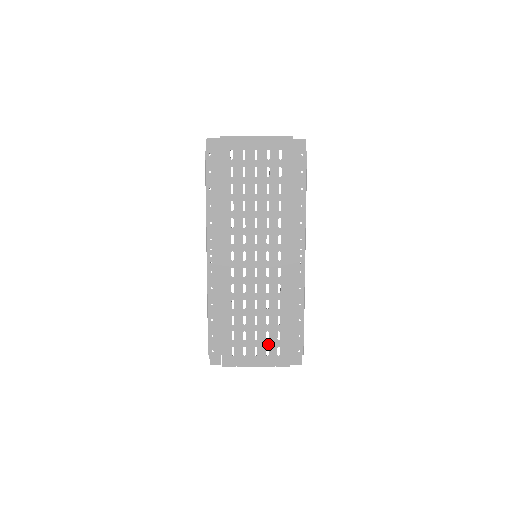
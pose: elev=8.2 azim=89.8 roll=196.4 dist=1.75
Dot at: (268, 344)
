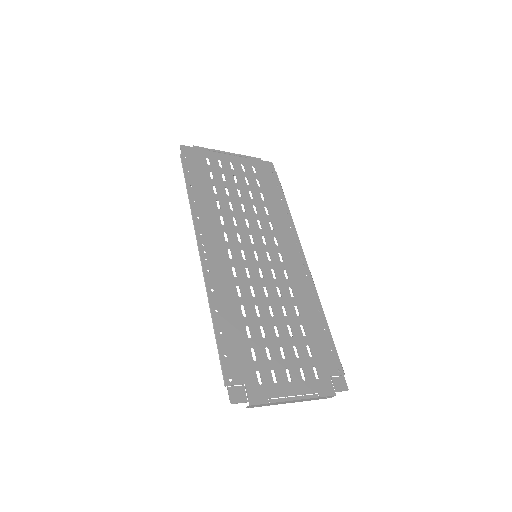
Dot at: (300, 363)
